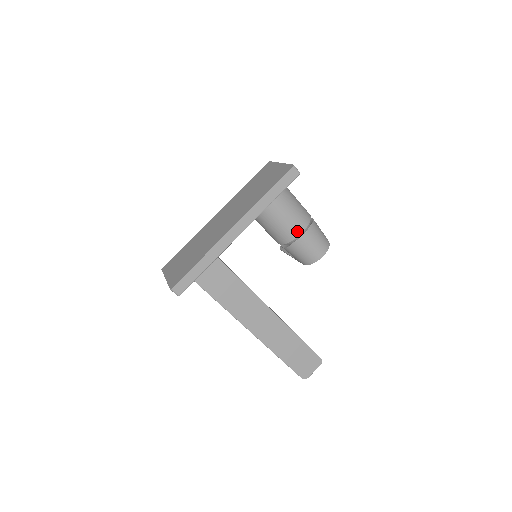
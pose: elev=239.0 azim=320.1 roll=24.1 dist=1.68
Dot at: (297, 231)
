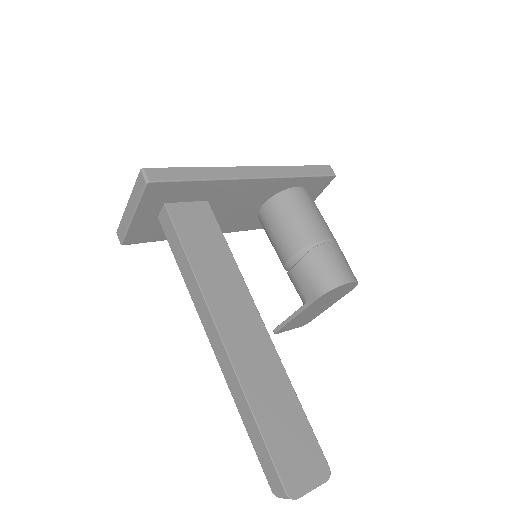
Dot at: (321, 234)
